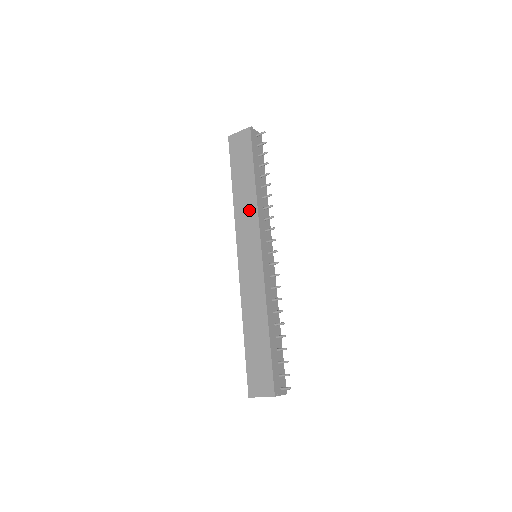
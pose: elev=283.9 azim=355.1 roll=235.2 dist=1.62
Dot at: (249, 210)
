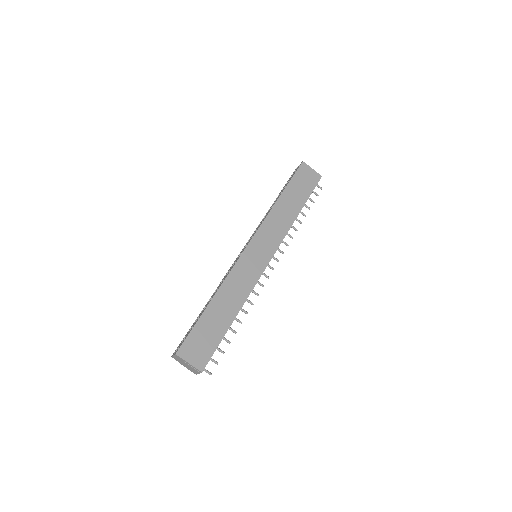
Dot at: (282, 224)
